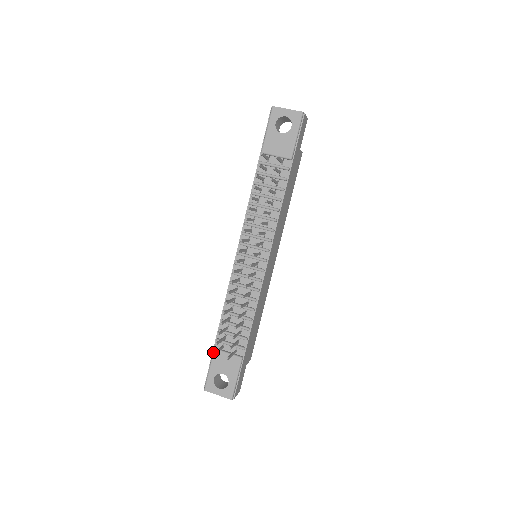
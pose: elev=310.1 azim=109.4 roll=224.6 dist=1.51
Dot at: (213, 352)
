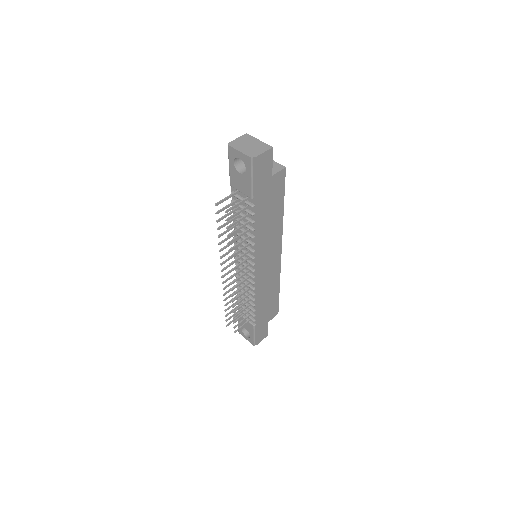
Dot at: occluded
